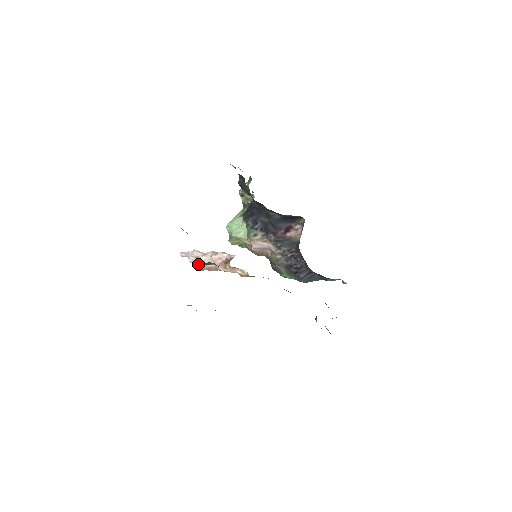
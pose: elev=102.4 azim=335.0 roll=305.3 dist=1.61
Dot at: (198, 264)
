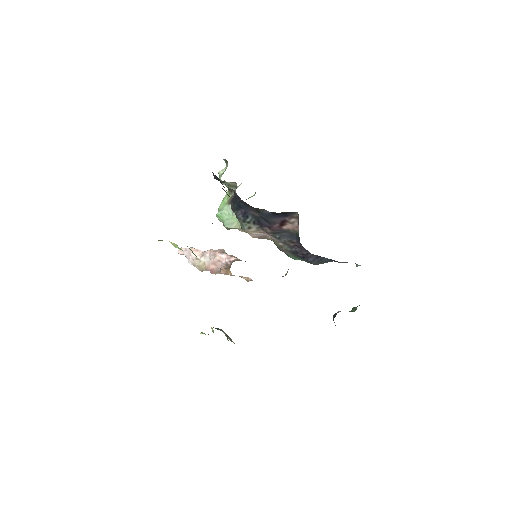
Dot at: (199, 266)
